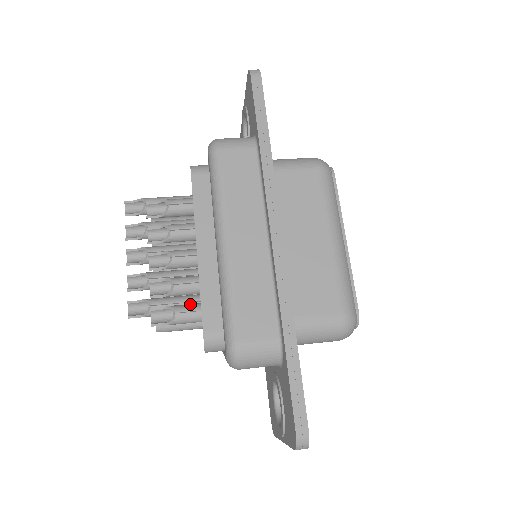
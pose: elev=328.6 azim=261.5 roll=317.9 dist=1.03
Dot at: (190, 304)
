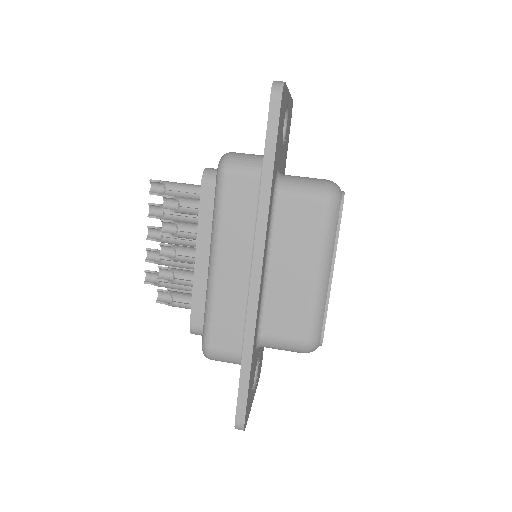
Dot at: (186, 295)
